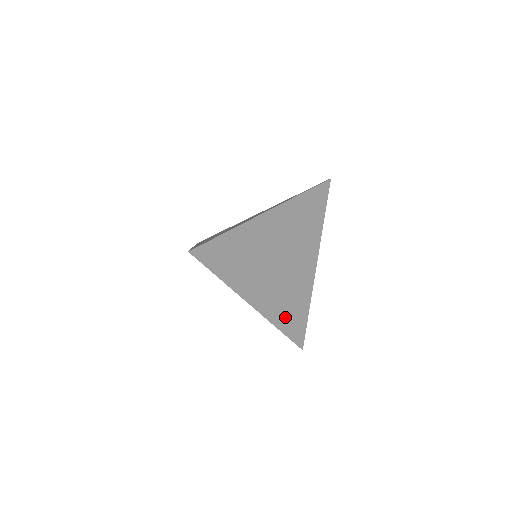
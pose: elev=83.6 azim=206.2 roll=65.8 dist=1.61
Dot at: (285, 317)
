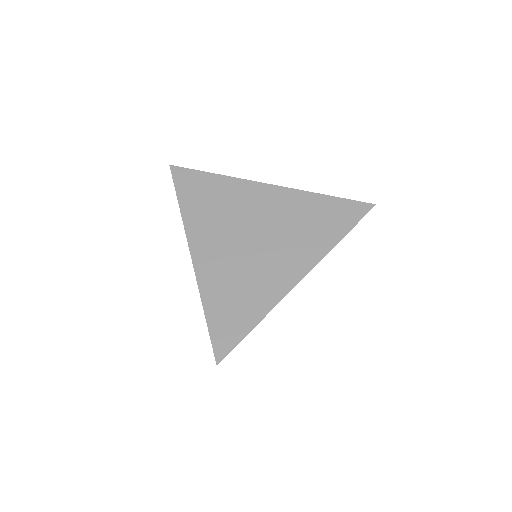
Dot at: (220, 300)
